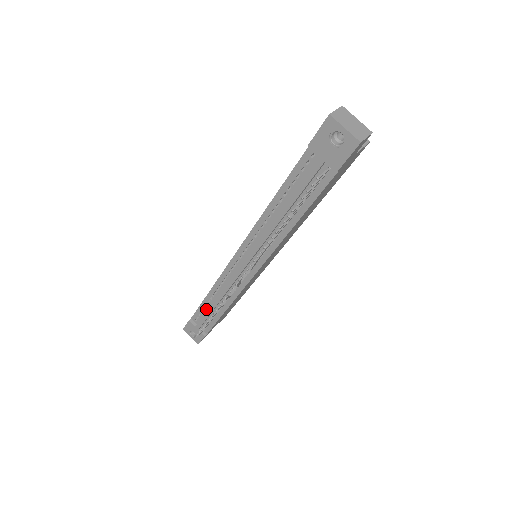
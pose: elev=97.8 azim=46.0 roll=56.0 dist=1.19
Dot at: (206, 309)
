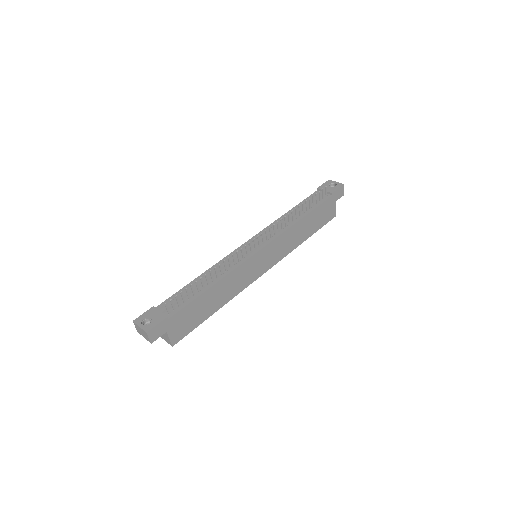
Dot at: occluded
